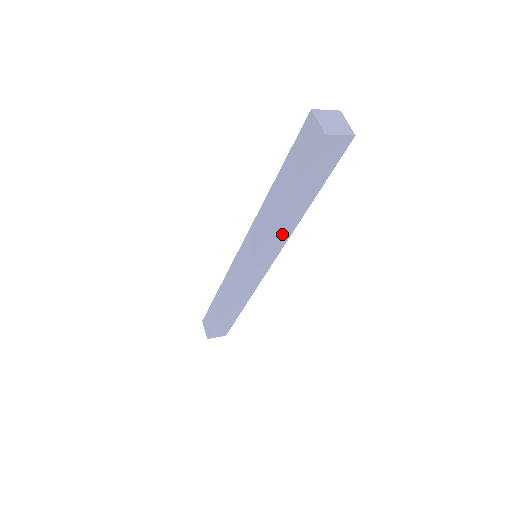
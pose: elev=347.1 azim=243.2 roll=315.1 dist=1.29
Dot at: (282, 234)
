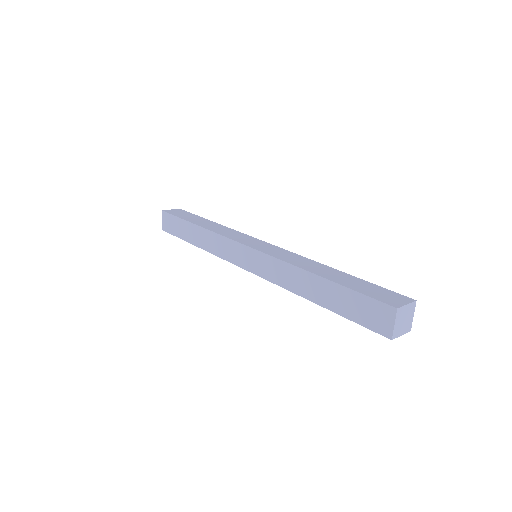
Dot at: occluded
